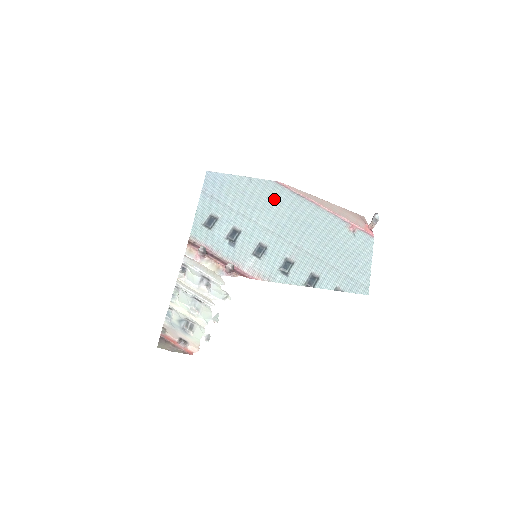
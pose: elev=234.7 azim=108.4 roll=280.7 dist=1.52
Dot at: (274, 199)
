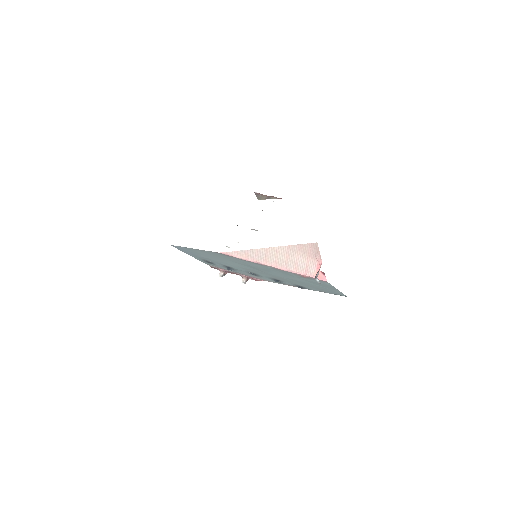
Dot at: (229, 259)
